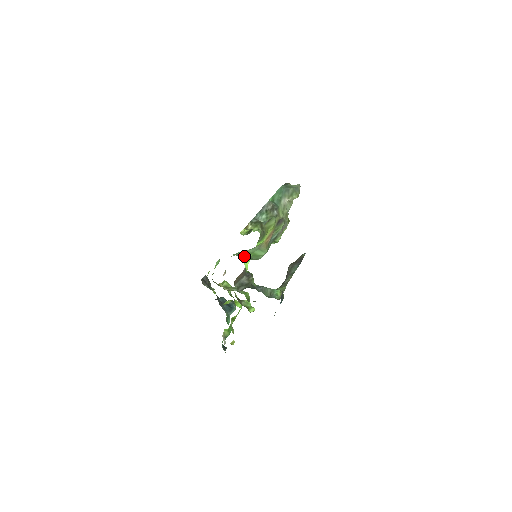
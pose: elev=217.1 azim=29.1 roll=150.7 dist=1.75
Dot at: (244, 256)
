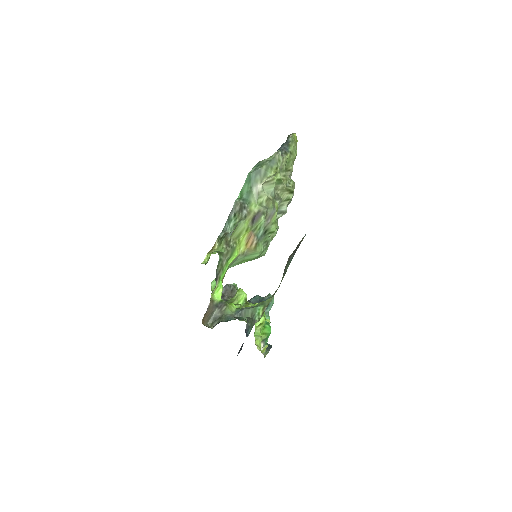
Dot at: occluded
